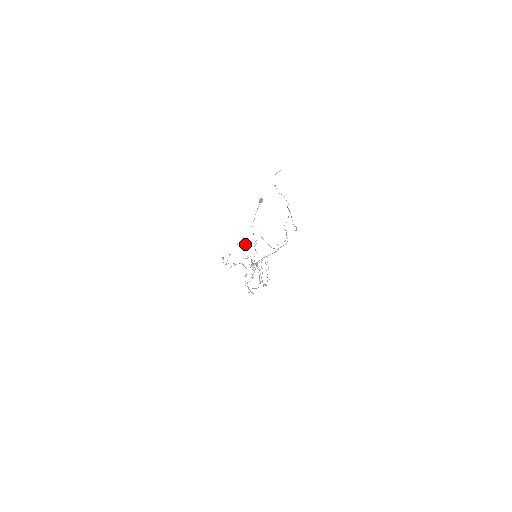
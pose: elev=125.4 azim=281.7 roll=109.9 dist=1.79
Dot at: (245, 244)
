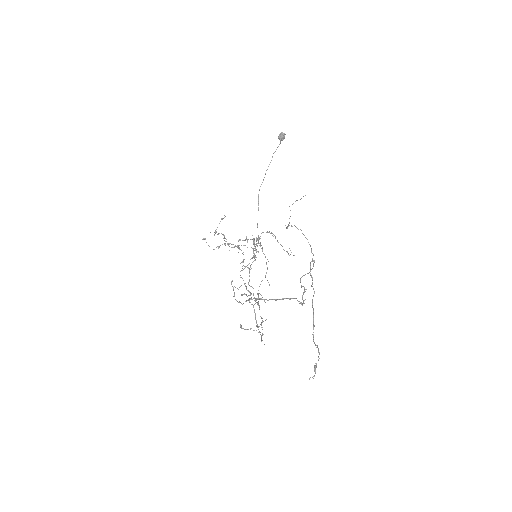
Dot at: occluded
